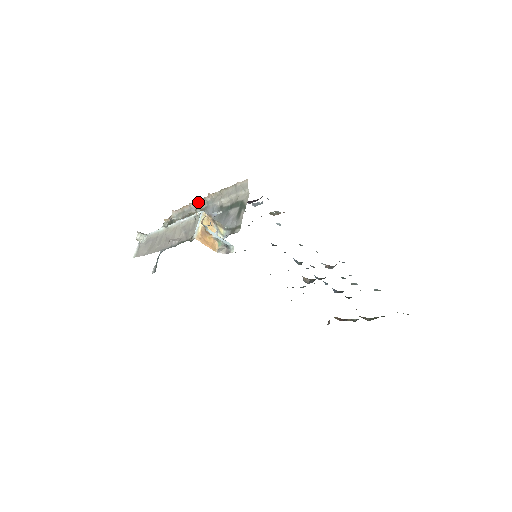
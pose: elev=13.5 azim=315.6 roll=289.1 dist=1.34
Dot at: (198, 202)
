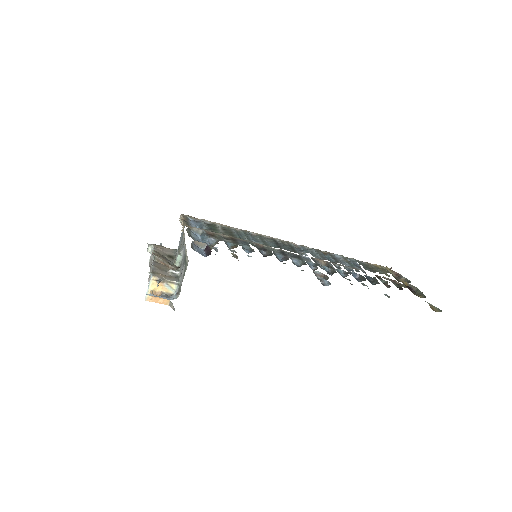
Dot at: (183, 227)
